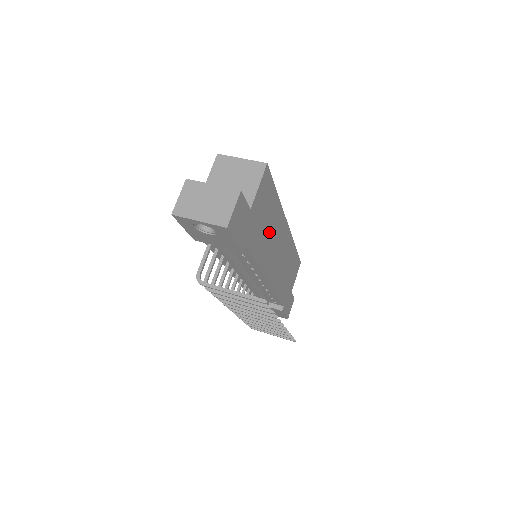
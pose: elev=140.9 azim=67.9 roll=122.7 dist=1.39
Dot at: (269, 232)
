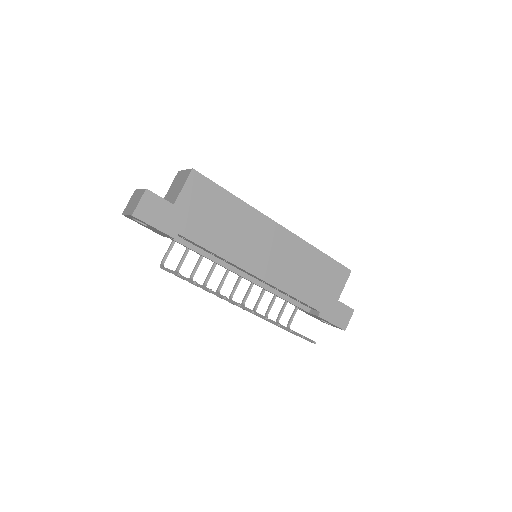
Dot at: (231, 228)
